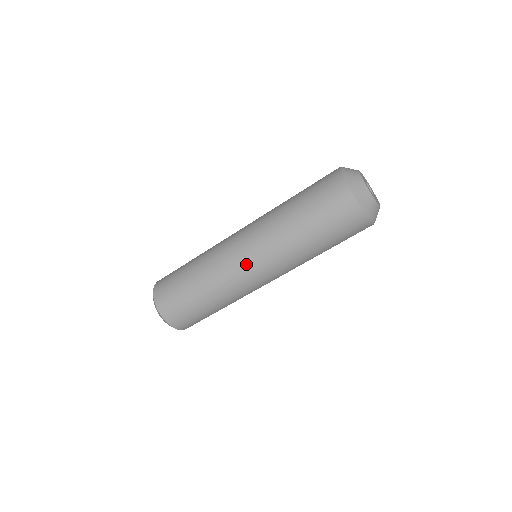
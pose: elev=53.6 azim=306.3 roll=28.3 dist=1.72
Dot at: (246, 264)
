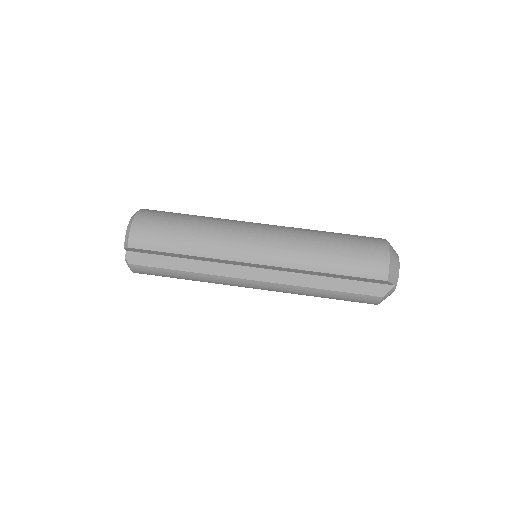
Dot at: (257, 227)
